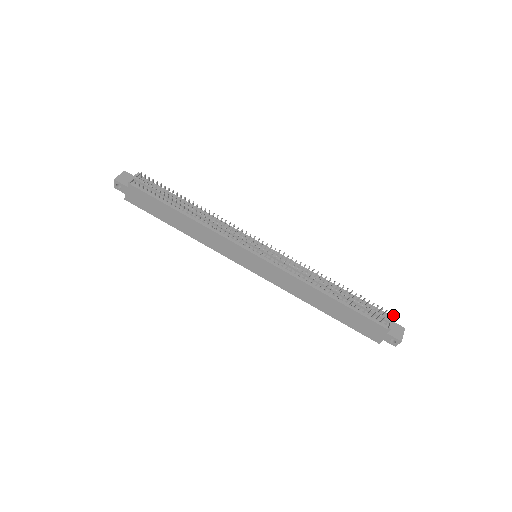
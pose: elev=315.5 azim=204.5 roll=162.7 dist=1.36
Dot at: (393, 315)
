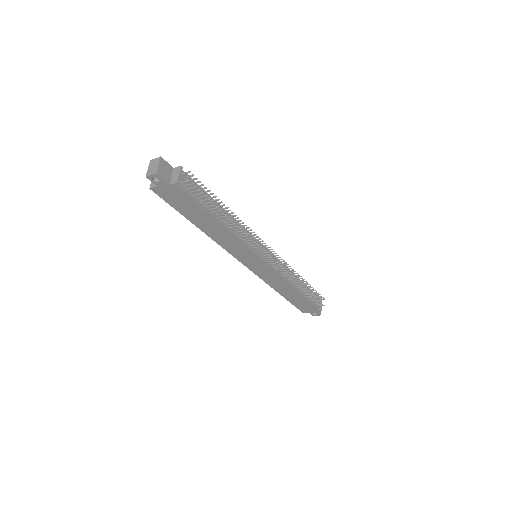
Dot at: occluded
